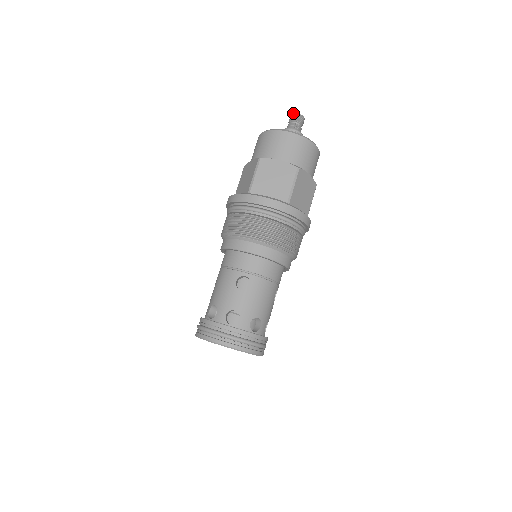
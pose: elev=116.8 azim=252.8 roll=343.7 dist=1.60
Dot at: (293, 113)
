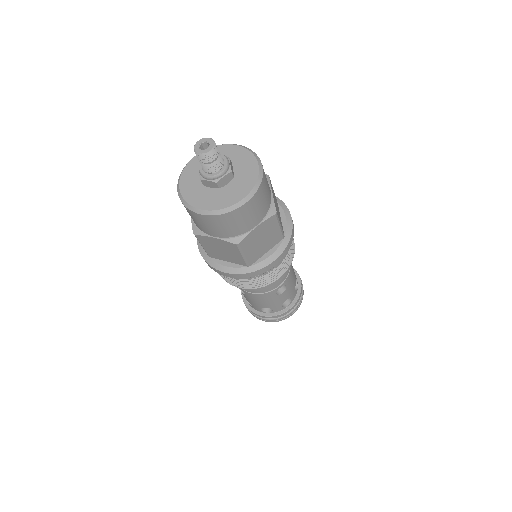
Dot at: (202, 154)
